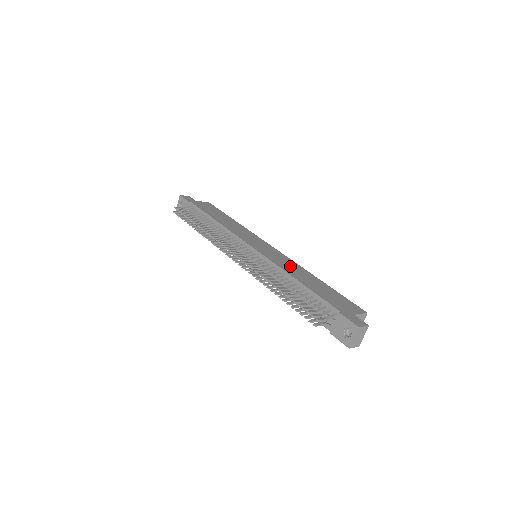
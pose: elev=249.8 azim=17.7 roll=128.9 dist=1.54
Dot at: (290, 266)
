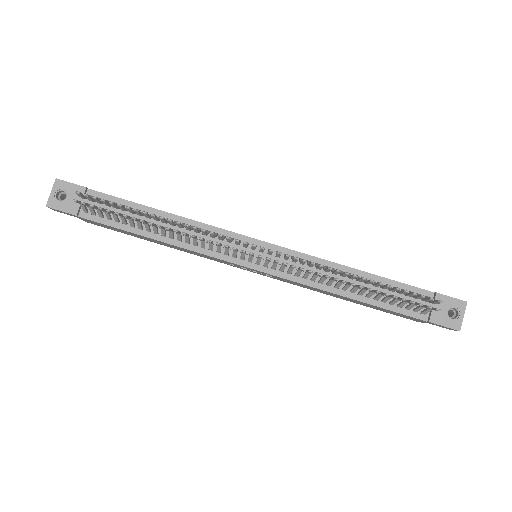
Dot at: occluded
